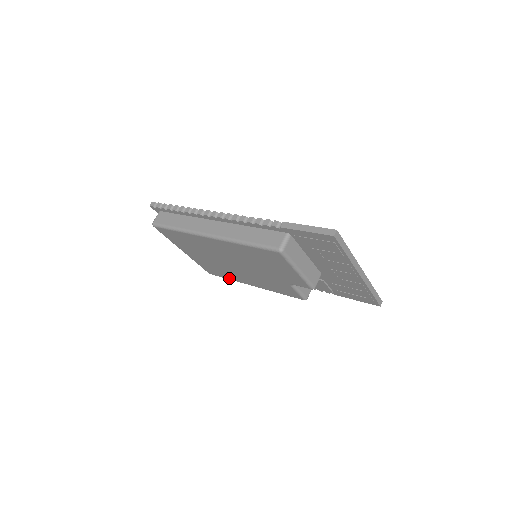
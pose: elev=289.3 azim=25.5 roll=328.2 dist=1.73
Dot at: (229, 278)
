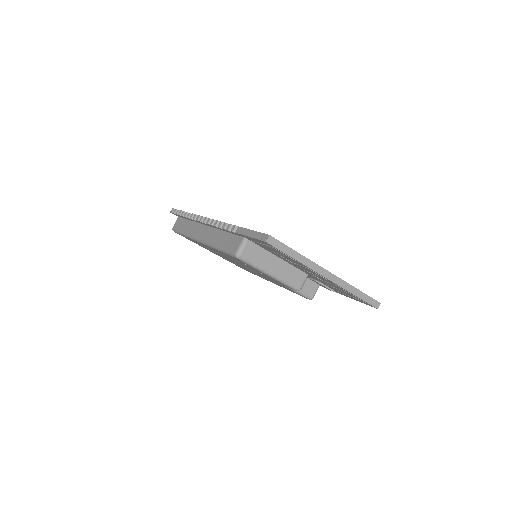
Dot at: occluded
